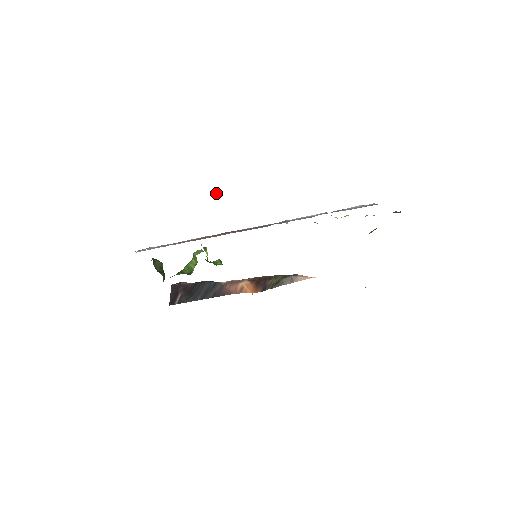
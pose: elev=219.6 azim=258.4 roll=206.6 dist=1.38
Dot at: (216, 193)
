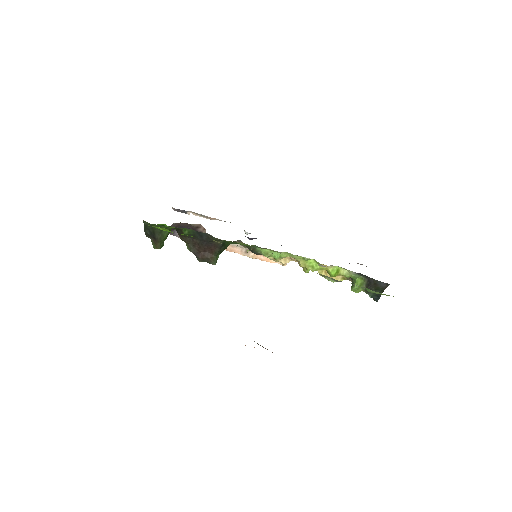
Dot at: occluded
